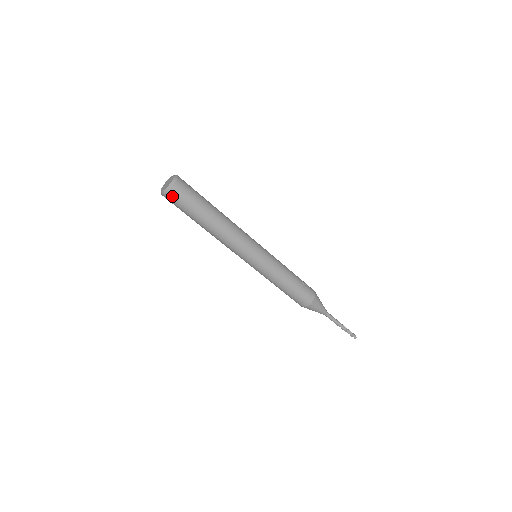
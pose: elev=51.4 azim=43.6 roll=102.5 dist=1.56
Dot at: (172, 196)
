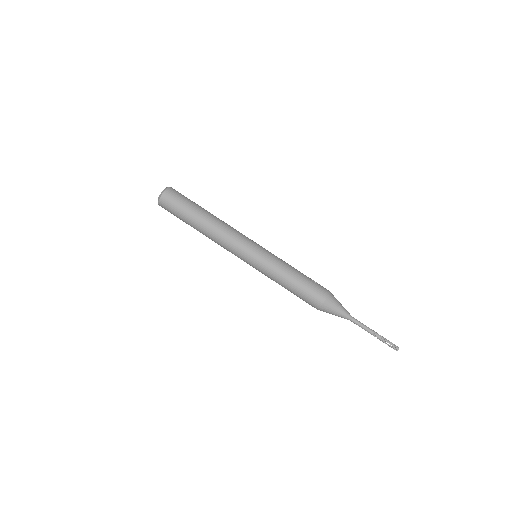
Dot at: (167, 197)
